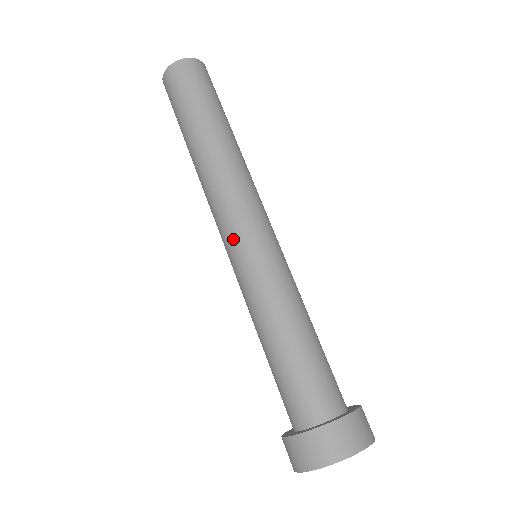
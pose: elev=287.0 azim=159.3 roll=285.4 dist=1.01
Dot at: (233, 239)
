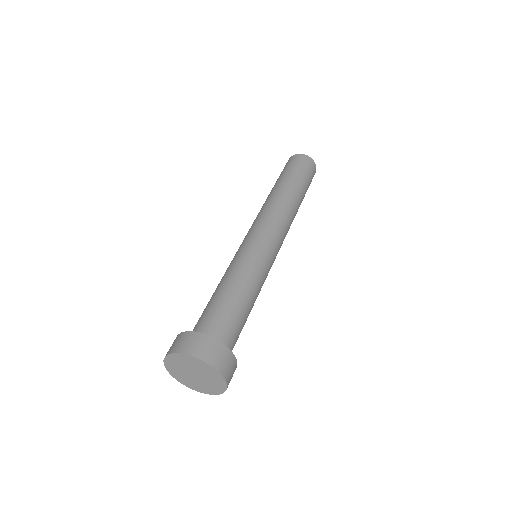
Dot at: (251, 234)
